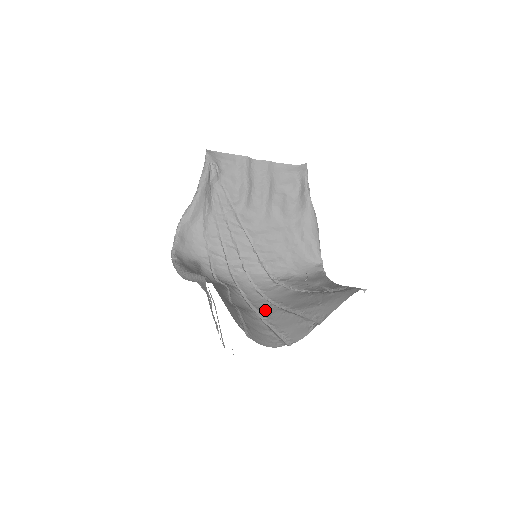
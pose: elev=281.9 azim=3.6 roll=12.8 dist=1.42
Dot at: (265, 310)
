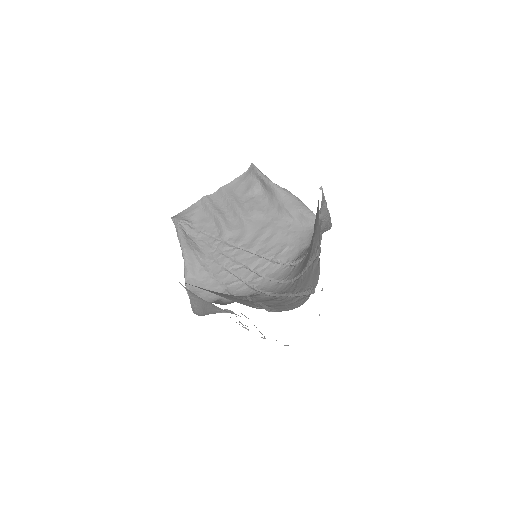
Dot at: (291, 289)
